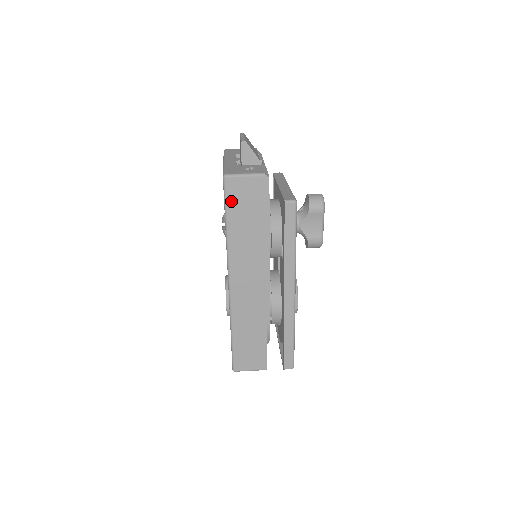
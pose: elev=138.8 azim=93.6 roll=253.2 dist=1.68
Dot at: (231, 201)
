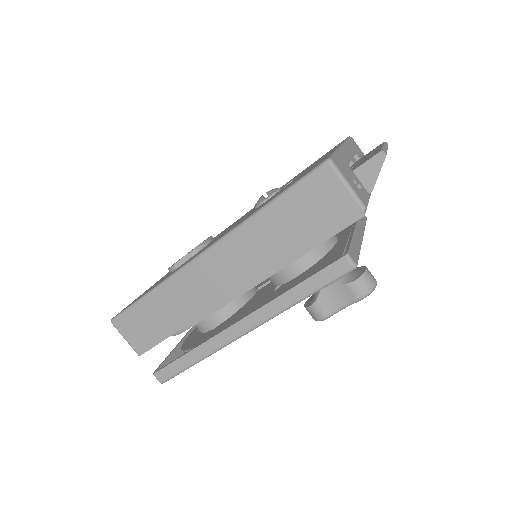
Dot at: (303, 190)
